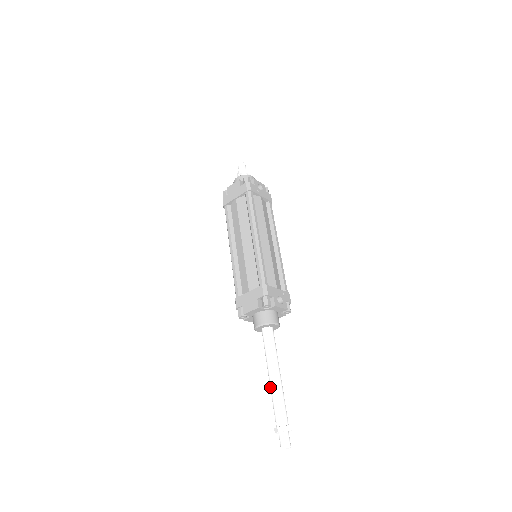
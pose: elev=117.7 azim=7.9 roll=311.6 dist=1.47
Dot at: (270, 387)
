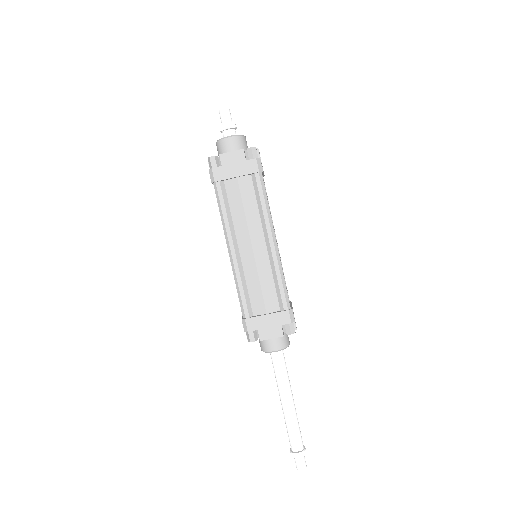
Dot at: (285, 413)
